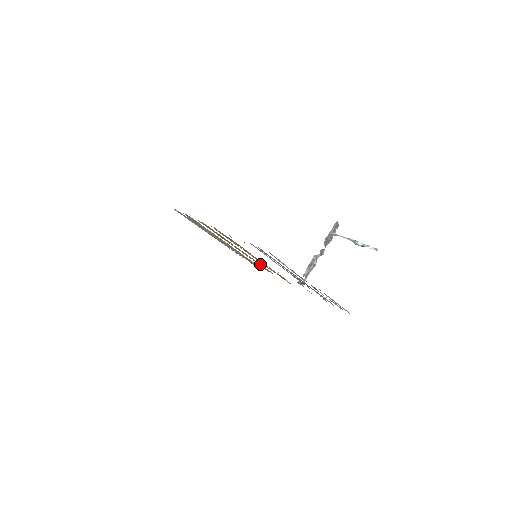
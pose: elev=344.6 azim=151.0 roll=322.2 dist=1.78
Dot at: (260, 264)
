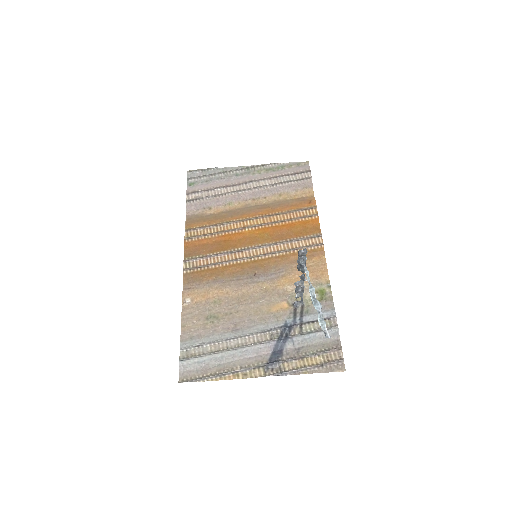
Dot at: (291, 220)
